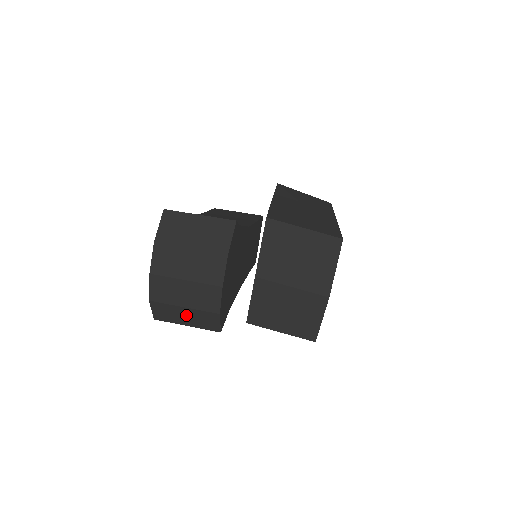
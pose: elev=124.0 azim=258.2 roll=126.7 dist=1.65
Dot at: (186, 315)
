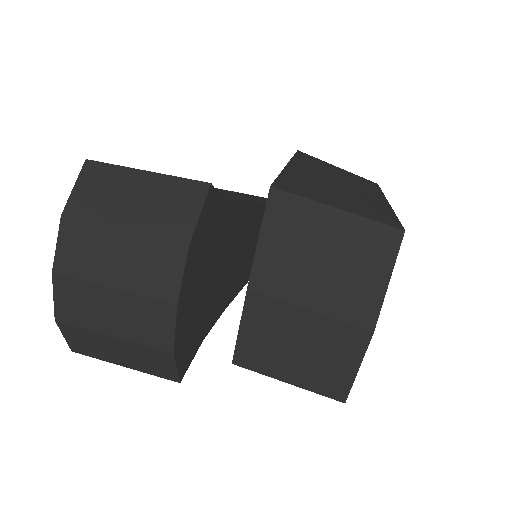
Dot at: (119, 349)
